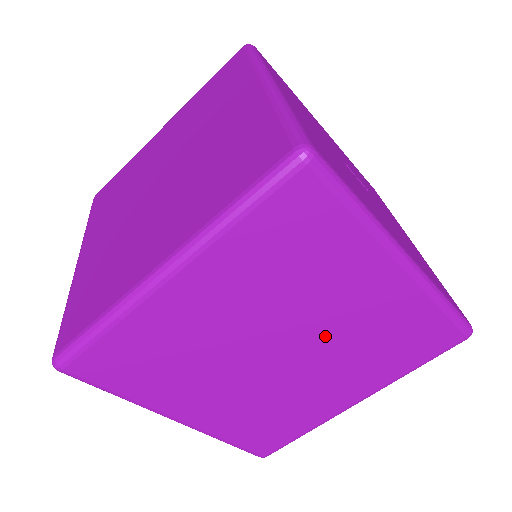
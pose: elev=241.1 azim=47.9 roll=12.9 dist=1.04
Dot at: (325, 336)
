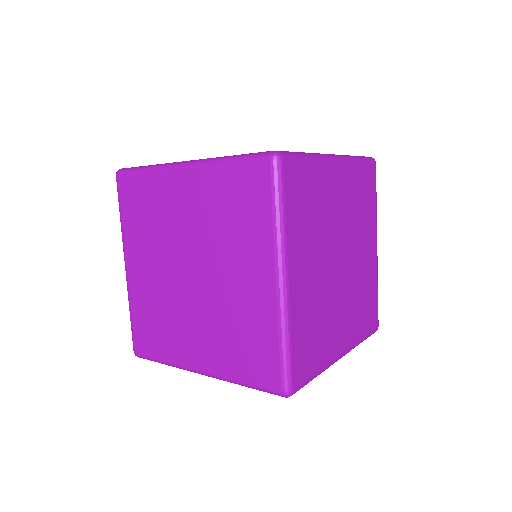
Dot at: (345, 229)
